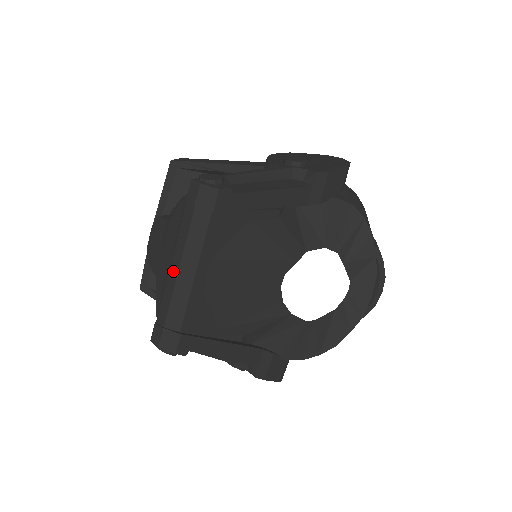
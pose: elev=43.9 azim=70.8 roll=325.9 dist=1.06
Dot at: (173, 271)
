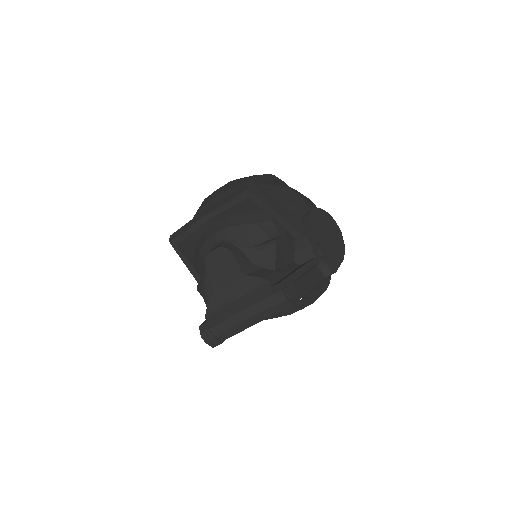
Dot at: (238, 318)
